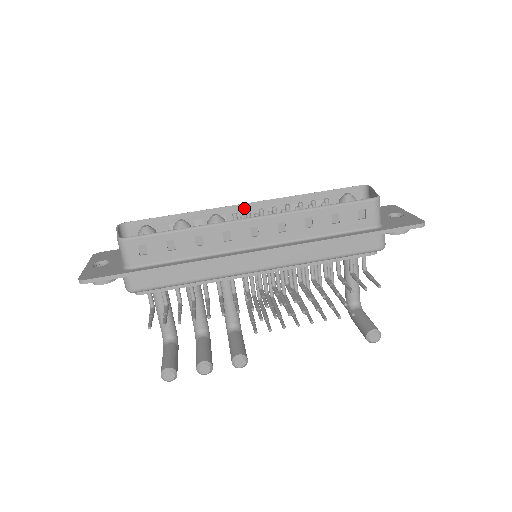
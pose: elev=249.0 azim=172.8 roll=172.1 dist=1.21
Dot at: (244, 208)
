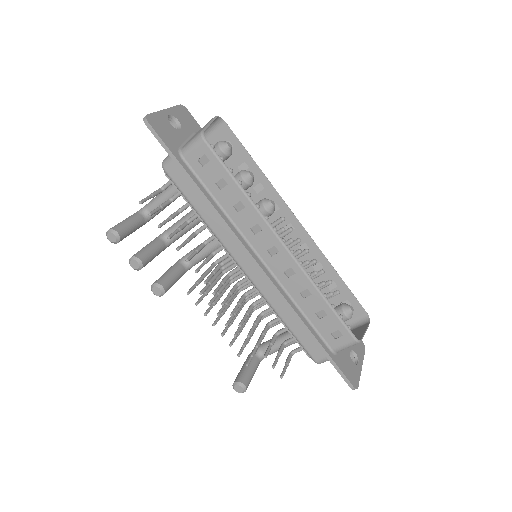
Dot at: (295, 222)
